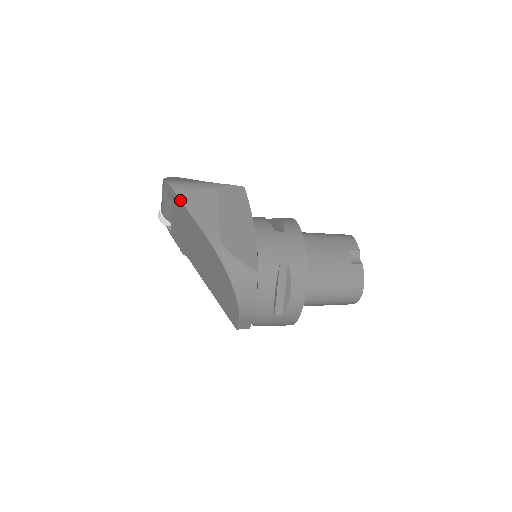
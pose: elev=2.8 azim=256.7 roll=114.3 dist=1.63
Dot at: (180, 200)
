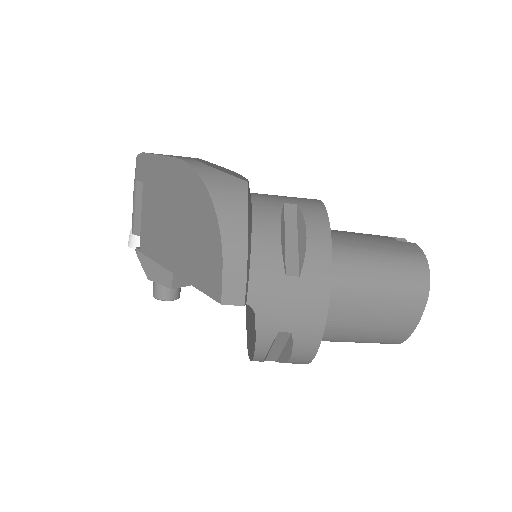
Dot at: (150, 154)
